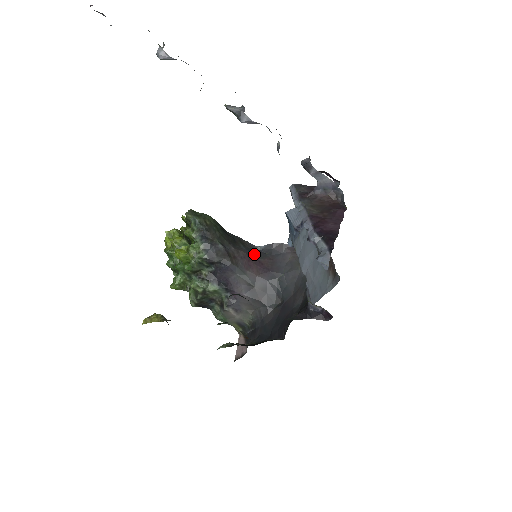
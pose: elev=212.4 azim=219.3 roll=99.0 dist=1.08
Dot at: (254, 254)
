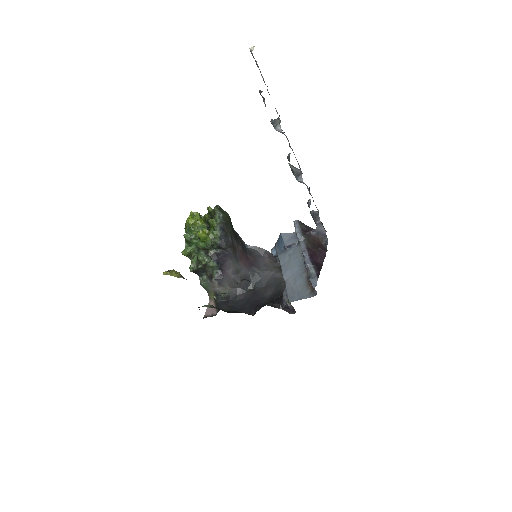
Dot at: (245, 250)
